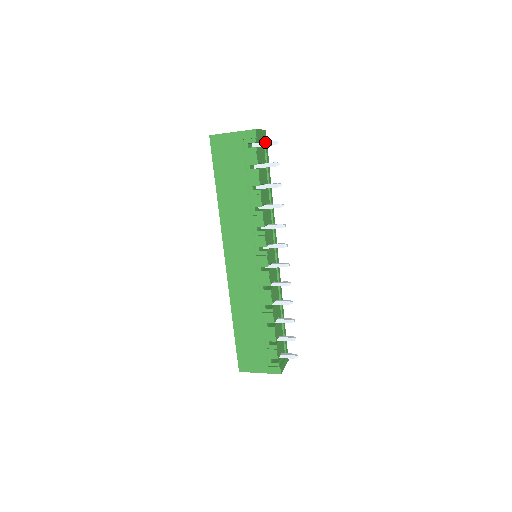
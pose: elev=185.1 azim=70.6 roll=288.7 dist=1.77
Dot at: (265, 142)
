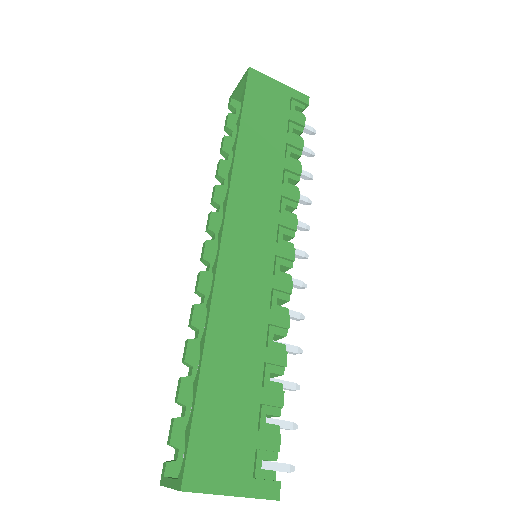
Dot at: occluded
